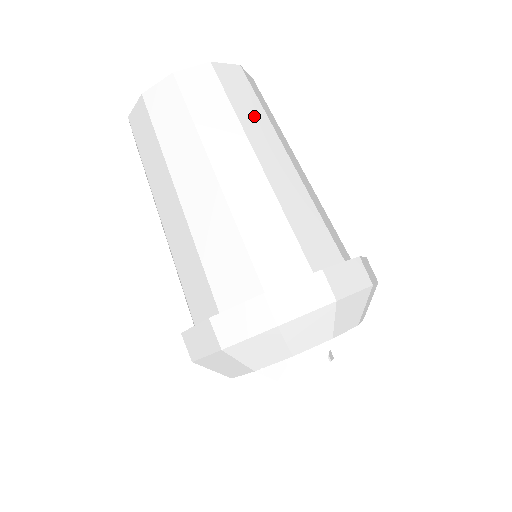
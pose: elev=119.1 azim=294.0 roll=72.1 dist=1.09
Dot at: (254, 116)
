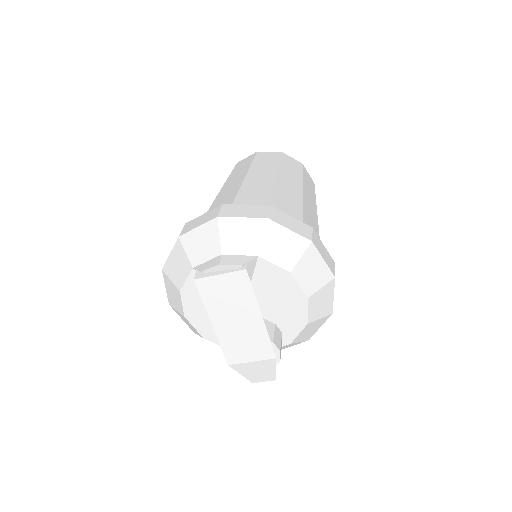
Dot at: (292, 173)
